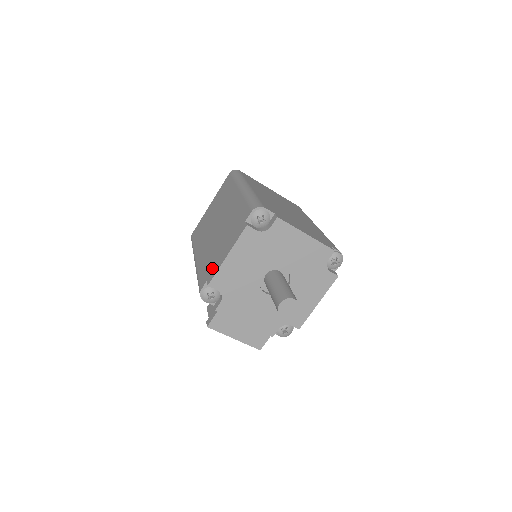
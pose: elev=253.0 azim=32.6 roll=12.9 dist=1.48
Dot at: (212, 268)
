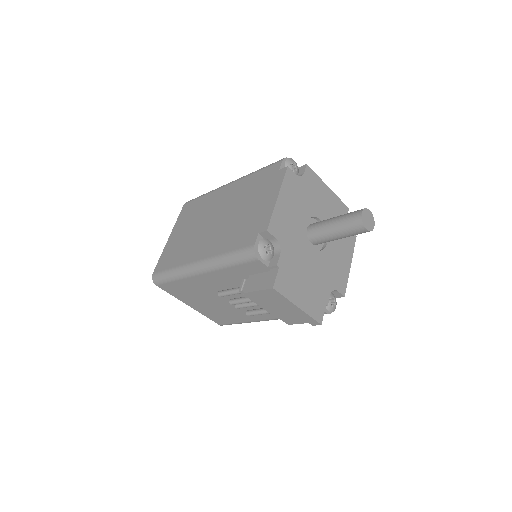
Dot at: (257, 223)
